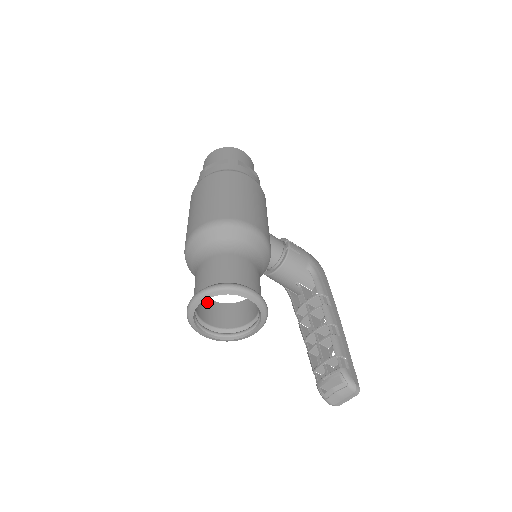
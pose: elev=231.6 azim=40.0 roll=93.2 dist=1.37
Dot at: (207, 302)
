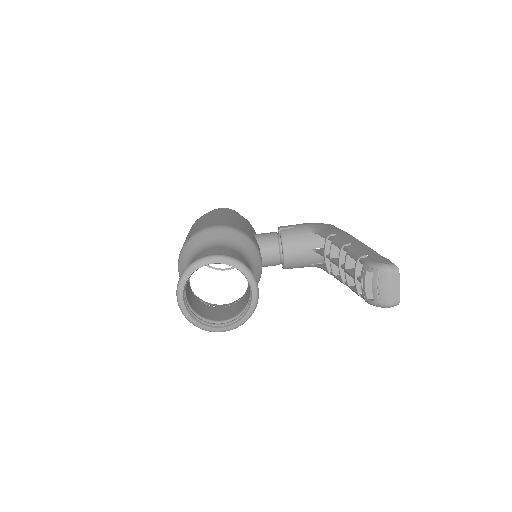
Dot at: (219, 310)
